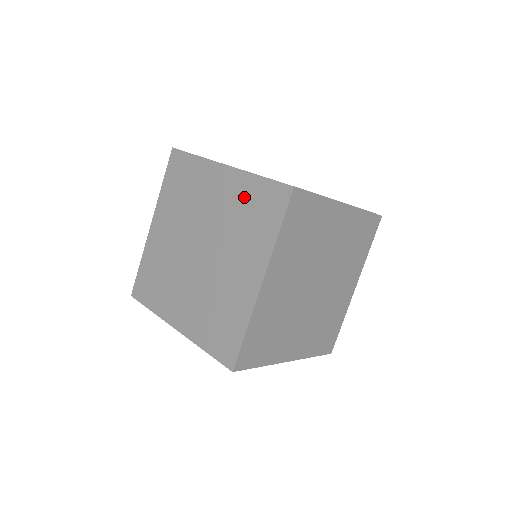
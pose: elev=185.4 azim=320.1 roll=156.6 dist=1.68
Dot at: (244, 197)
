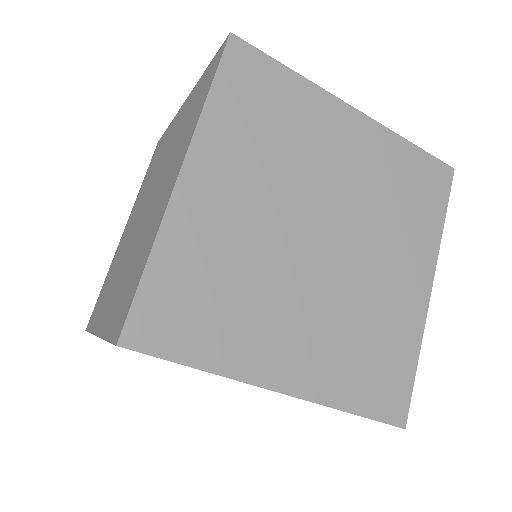
Dot at: (189, 106)
